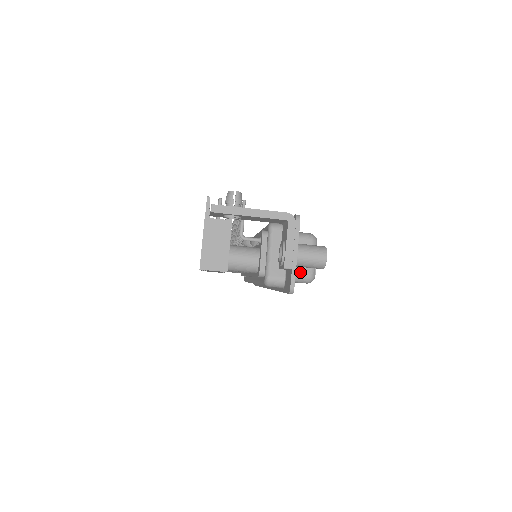
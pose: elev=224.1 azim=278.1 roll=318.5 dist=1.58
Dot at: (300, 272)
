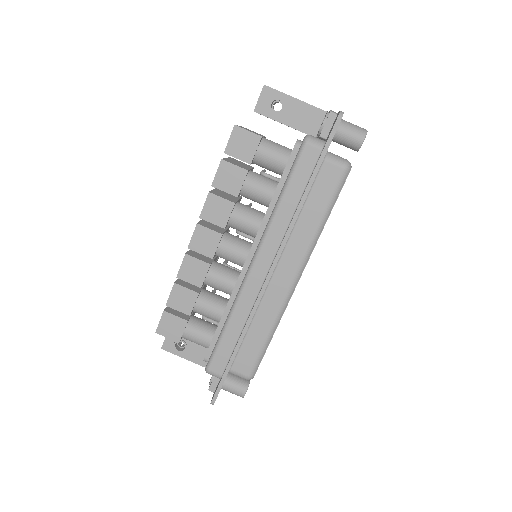
Dot at: (337, 155)
